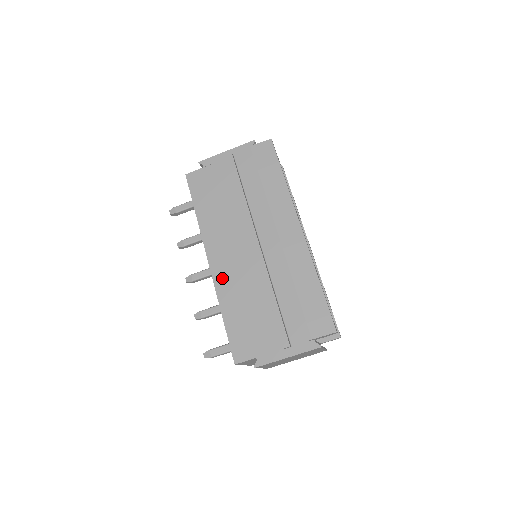
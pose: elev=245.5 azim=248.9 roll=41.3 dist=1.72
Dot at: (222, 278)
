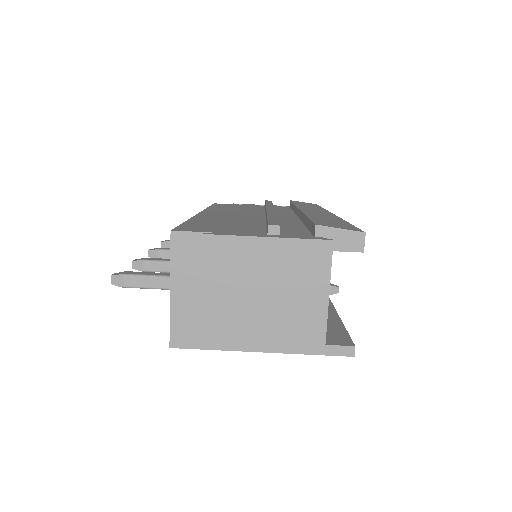
Dot at: (209, 216)
